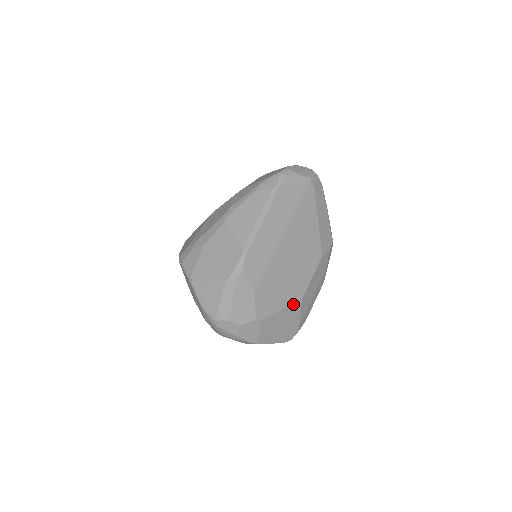
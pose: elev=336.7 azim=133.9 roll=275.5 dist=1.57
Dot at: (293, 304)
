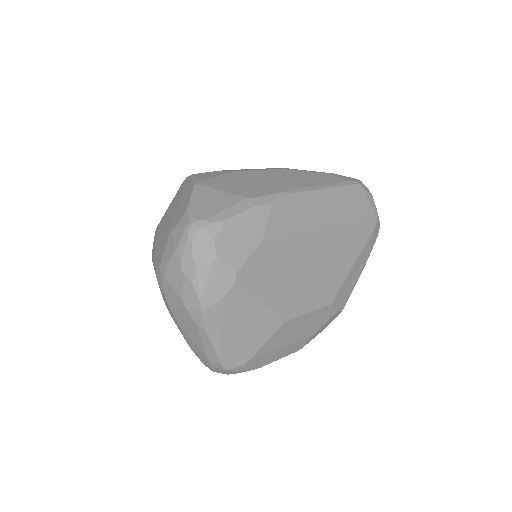
Dot at: (274, 315)
